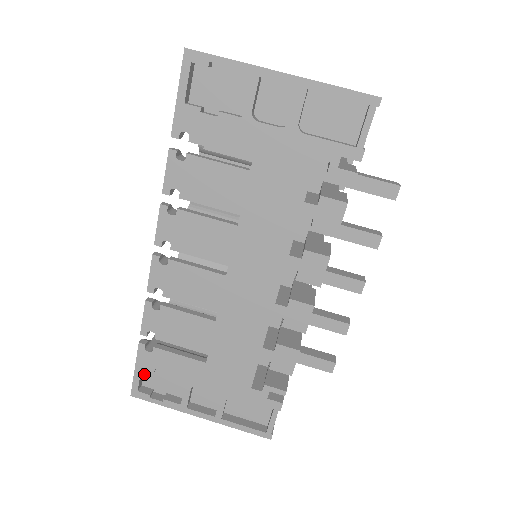
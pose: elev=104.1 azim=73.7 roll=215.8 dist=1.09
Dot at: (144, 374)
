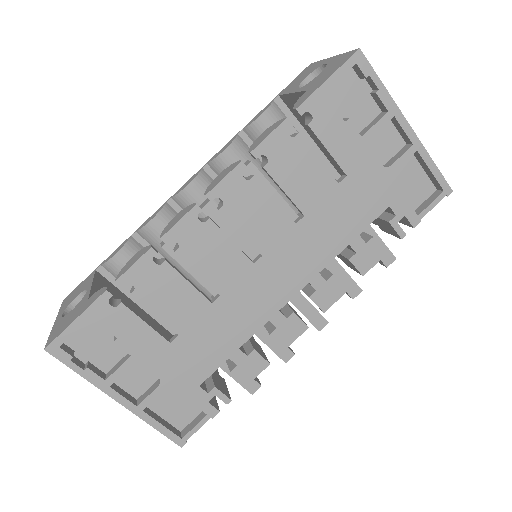
Dot at: occluded
